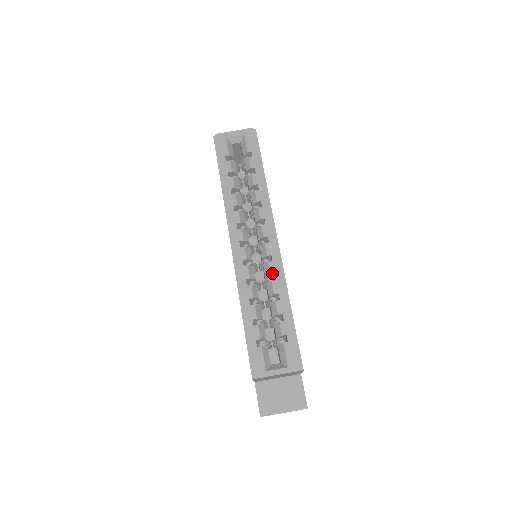
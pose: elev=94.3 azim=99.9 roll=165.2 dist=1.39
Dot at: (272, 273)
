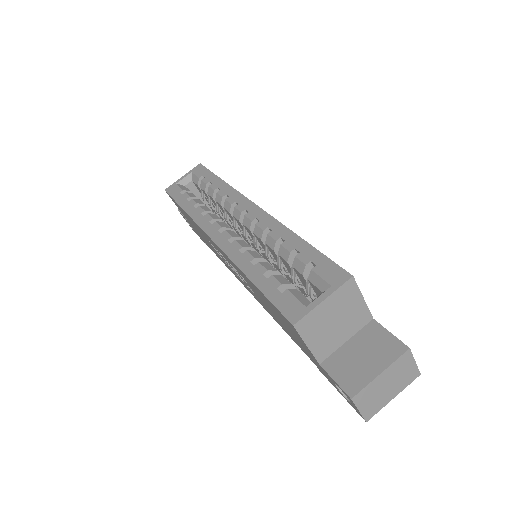
Dot at: (264, 228)
